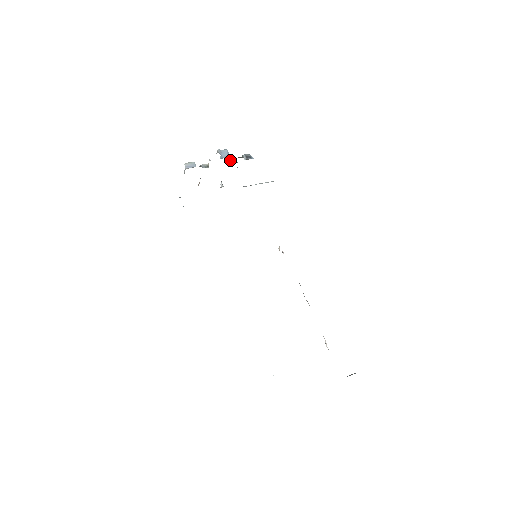
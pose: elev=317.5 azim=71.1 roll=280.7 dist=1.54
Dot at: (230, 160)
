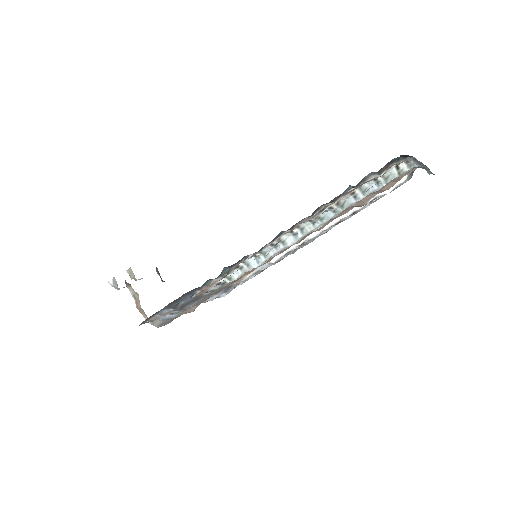
Dot at: occluded
